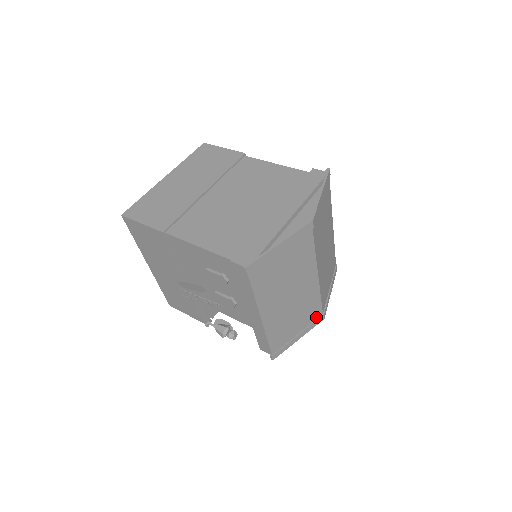
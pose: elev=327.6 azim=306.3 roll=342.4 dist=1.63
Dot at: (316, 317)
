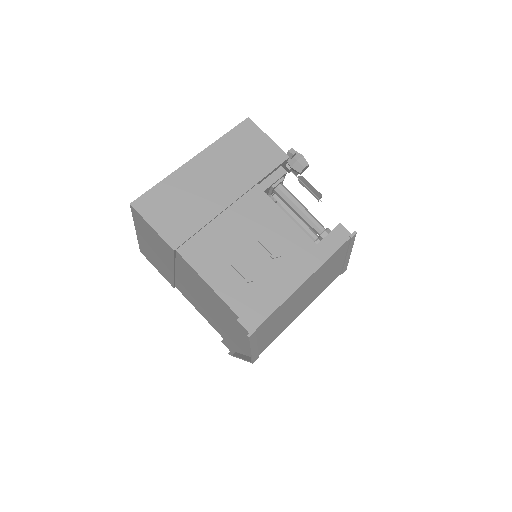
Dot at: occluded
